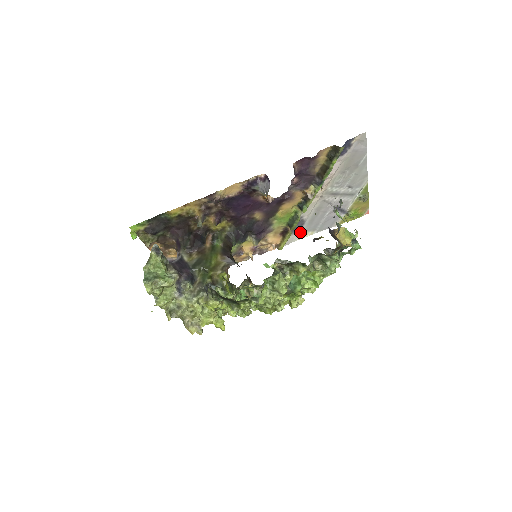
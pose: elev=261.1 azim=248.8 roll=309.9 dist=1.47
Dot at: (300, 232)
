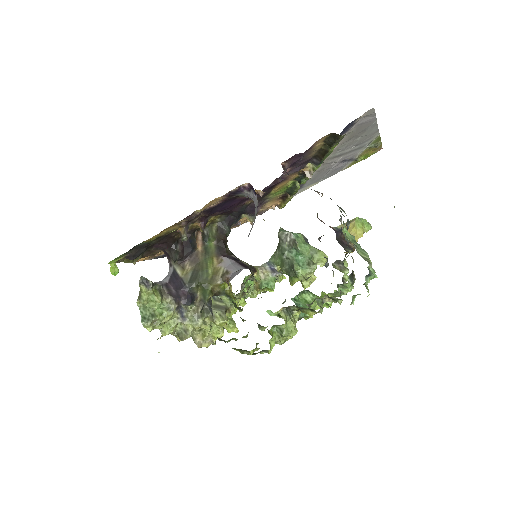
Dot at: (302, 188)
